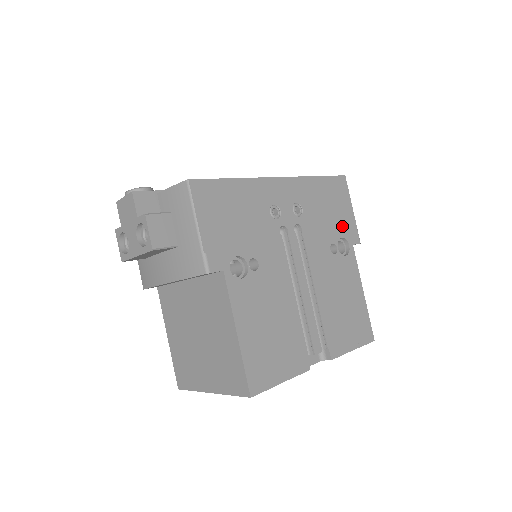
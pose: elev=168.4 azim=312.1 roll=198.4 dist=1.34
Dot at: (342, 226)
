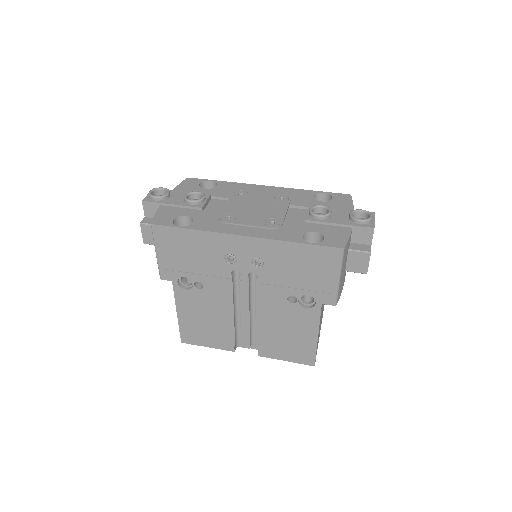
Dot at: (314, 287)
